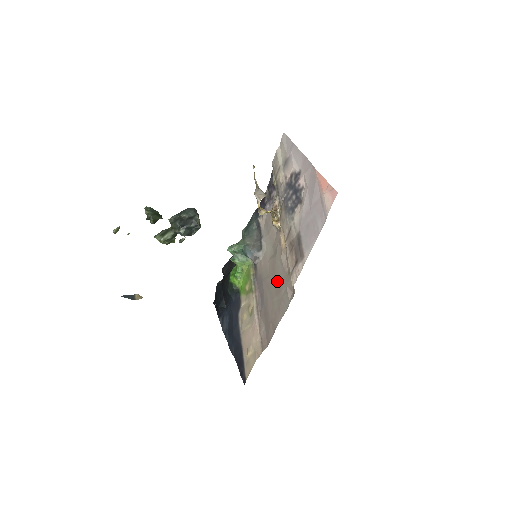
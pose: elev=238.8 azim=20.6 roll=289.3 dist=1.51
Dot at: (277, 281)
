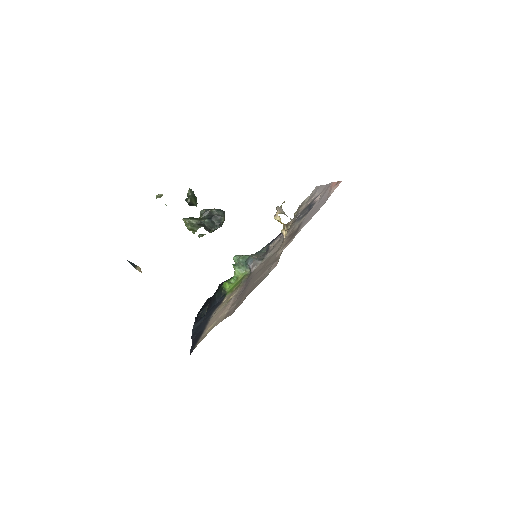
Dot at: (266, 267)
